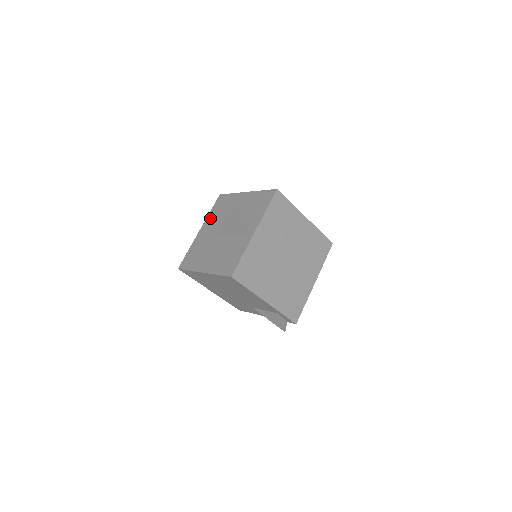
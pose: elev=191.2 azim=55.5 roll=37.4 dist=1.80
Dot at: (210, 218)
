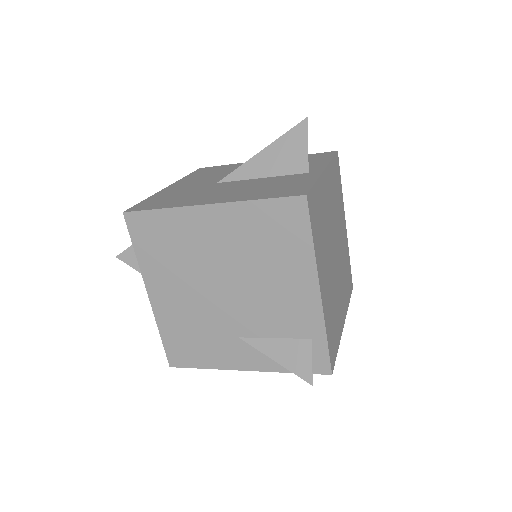
Dot at: (190, 178)
